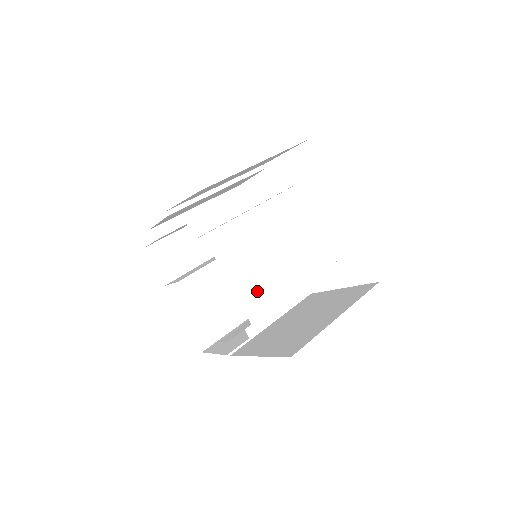
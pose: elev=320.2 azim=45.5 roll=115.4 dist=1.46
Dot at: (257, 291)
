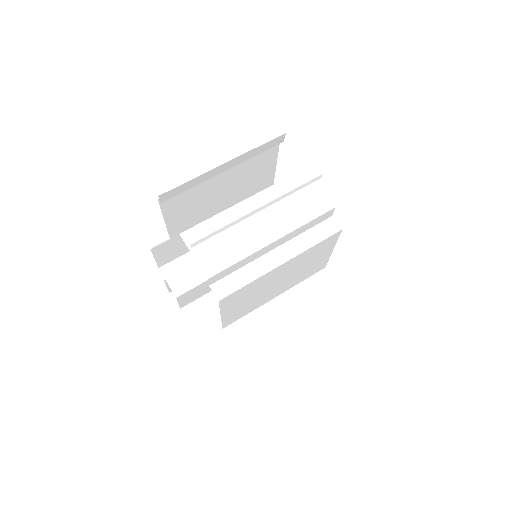
Dot at: (240, 312)
